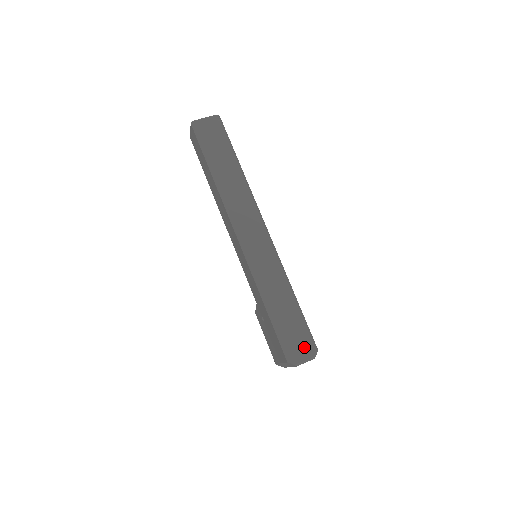
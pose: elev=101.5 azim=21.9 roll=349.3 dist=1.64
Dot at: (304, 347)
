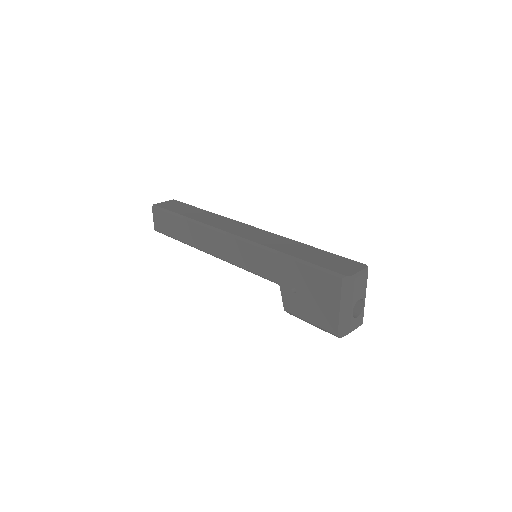
Dot at: (349, 265)
